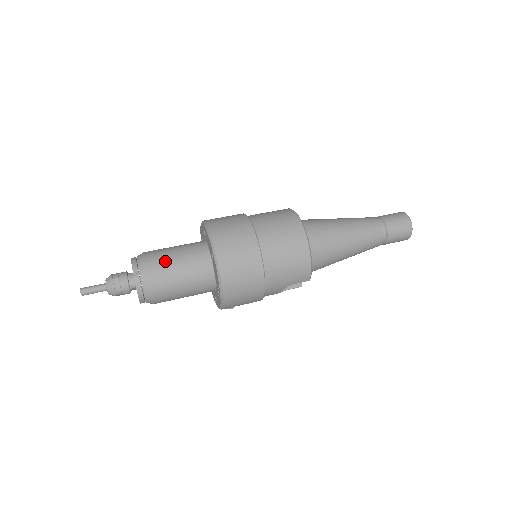
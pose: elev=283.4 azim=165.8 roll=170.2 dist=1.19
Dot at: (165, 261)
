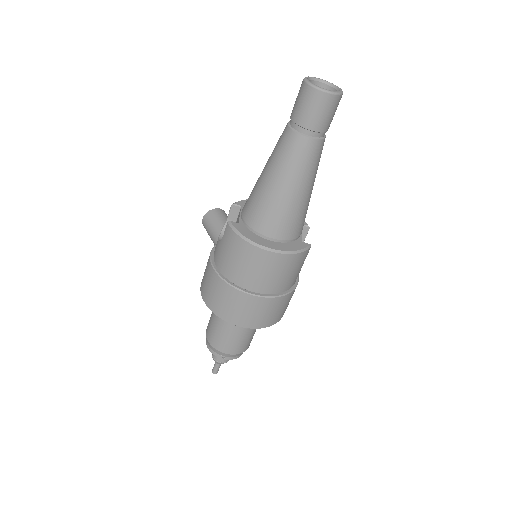
Dot at: (223, 340)
